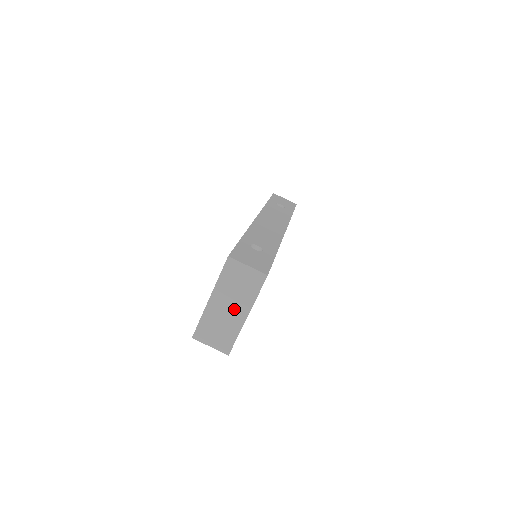
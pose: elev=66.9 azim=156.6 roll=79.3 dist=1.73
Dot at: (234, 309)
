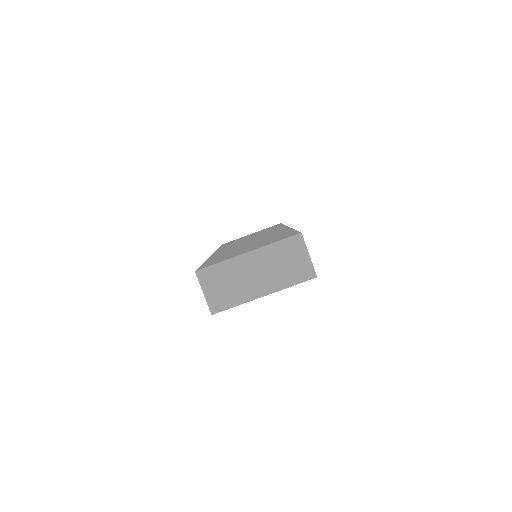
Dot at: (260, 280)
